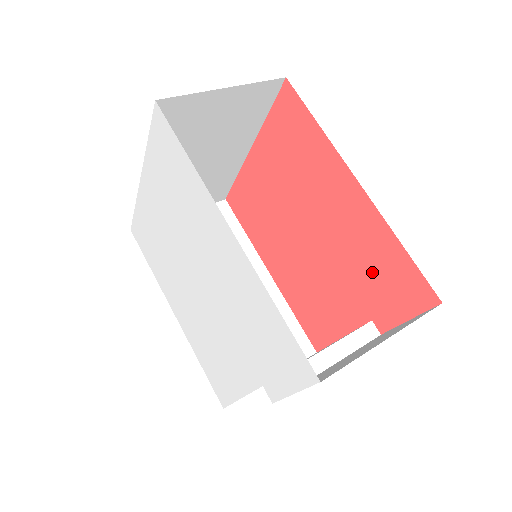
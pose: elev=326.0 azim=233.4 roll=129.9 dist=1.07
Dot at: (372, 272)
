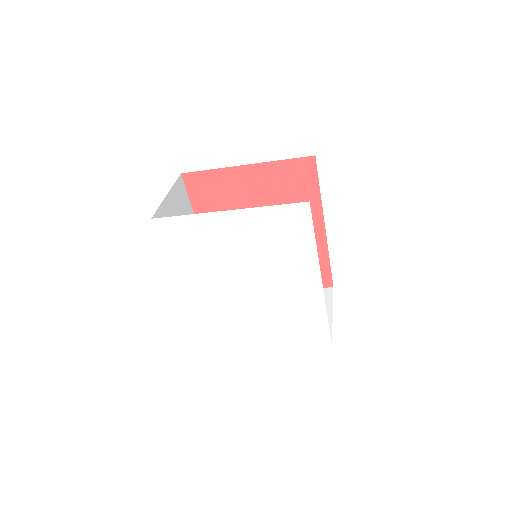
Dot at: occluded
